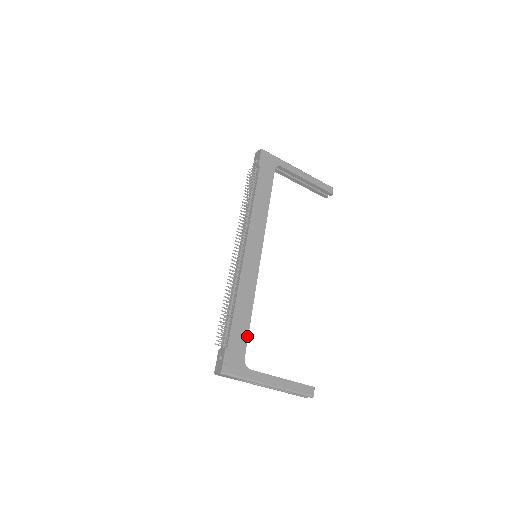
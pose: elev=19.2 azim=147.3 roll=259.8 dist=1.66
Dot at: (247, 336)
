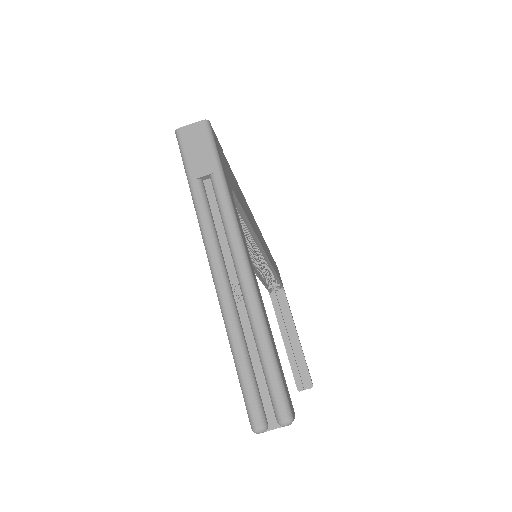
Dot at: (242, 206)
